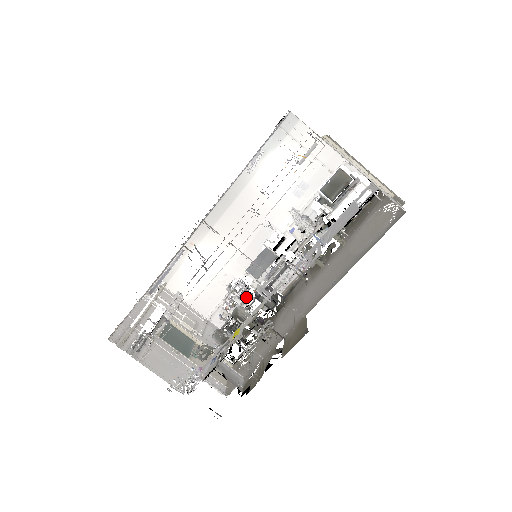
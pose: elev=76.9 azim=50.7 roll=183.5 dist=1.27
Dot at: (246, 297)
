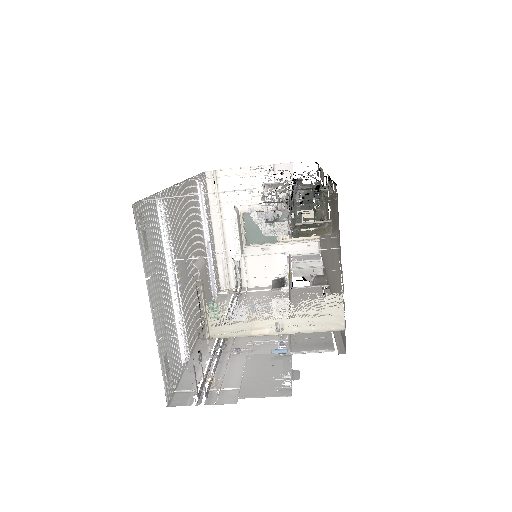
Dot at: occluded
